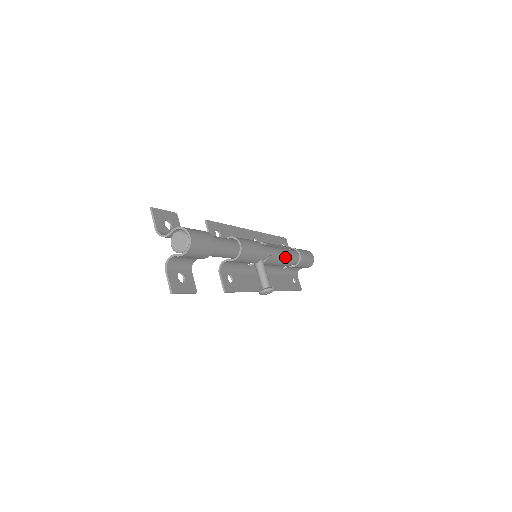
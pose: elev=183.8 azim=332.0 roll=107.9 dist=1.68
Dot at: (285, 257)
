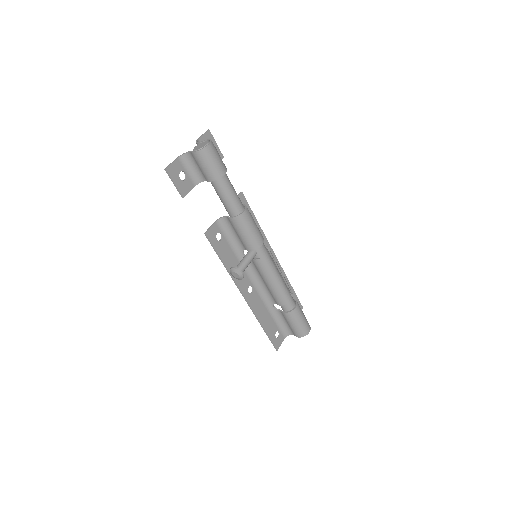
Dot at: (278, 283)
